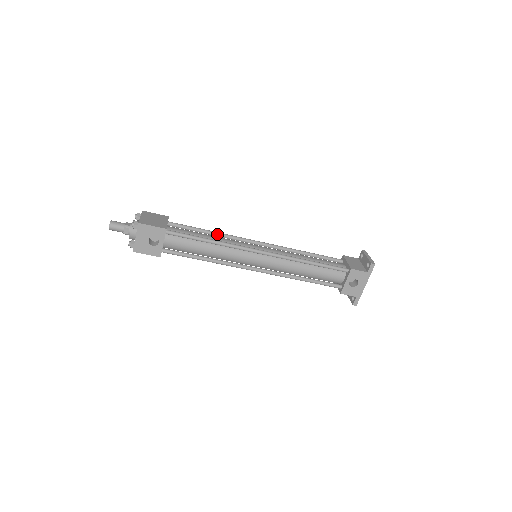
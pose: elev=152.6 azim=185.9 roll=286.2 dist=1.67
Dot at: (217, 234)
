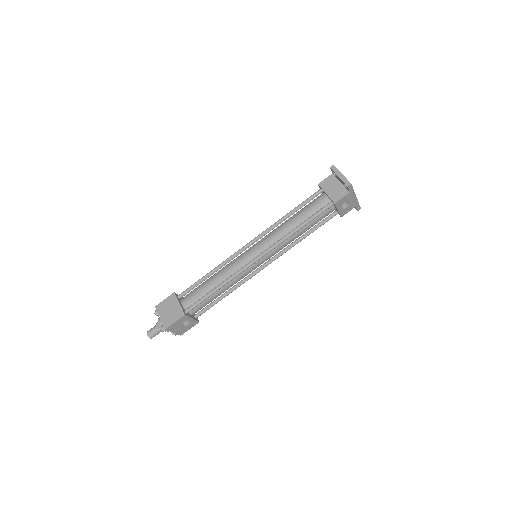
Dot at: (216, 271)
